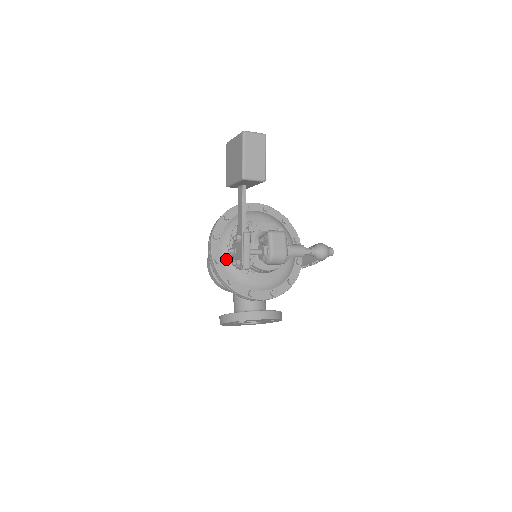
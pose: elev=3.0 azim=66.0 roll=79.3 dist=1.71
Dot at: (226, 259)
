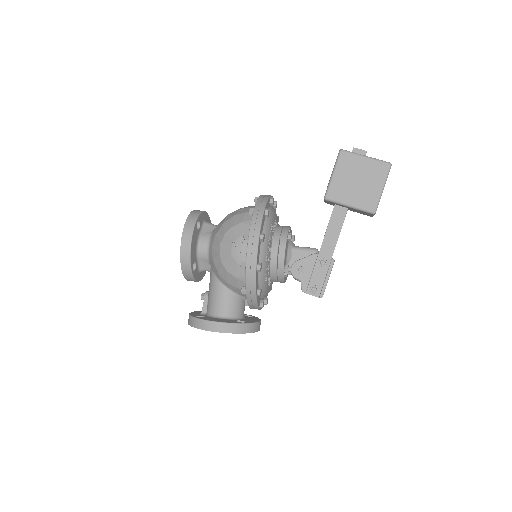
Dot at: (263, 266)
